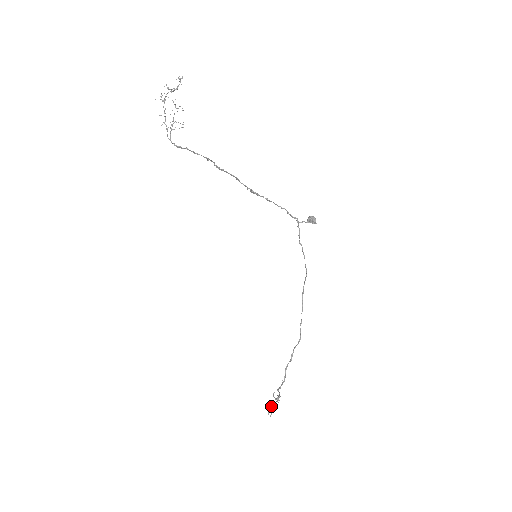
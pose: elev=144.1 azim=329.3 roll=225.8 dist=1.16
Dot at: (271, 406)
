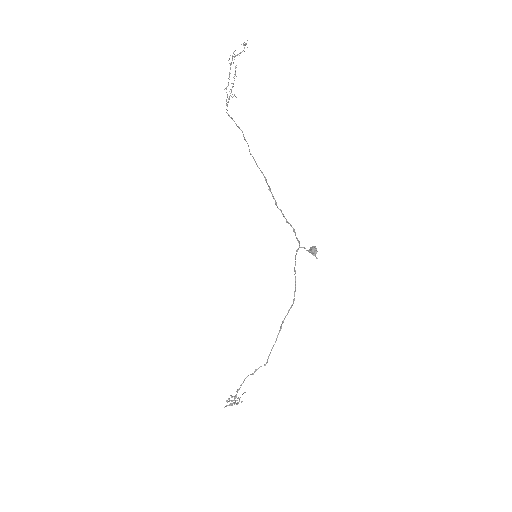
Dot at: (229, 399)
